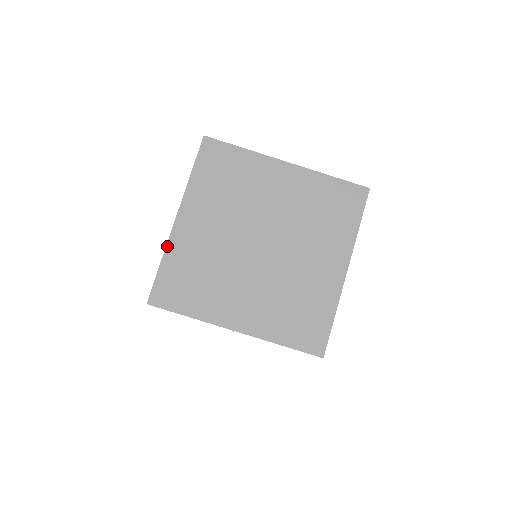
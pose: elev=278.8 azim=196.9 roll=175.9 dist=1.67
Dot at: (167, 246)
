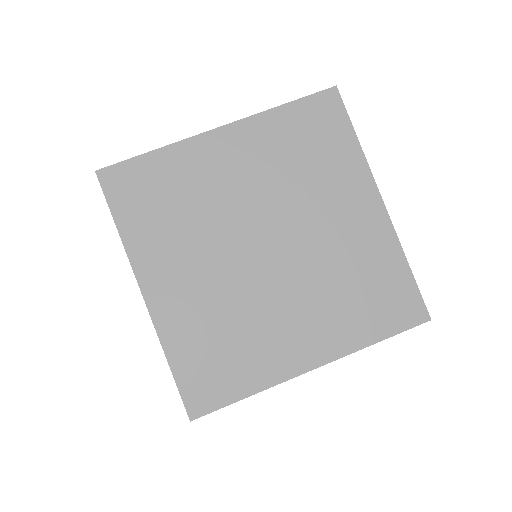
Dot at: (179, 142)
